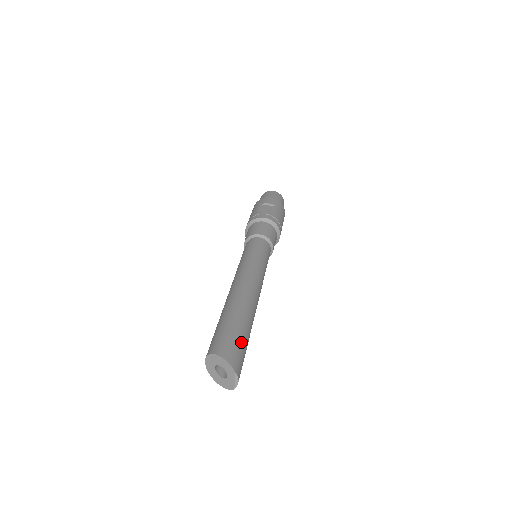
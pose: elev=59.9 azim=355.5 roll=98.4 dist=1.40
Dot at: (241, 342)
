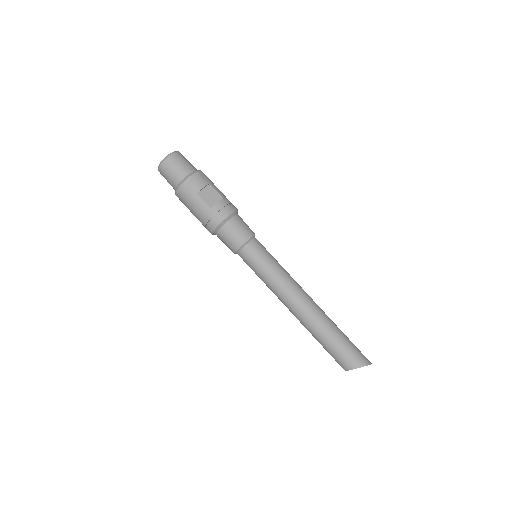
Dot at: (353, 345)
